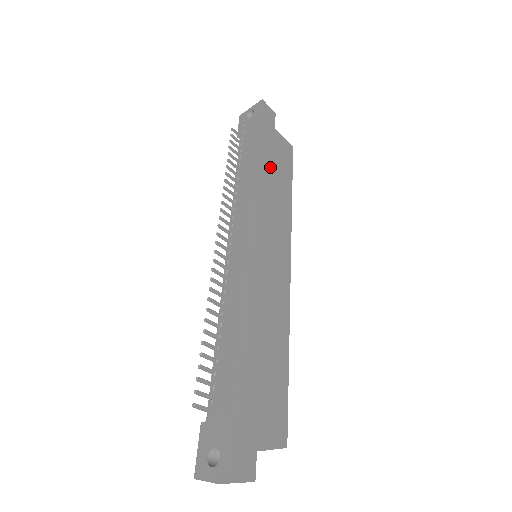
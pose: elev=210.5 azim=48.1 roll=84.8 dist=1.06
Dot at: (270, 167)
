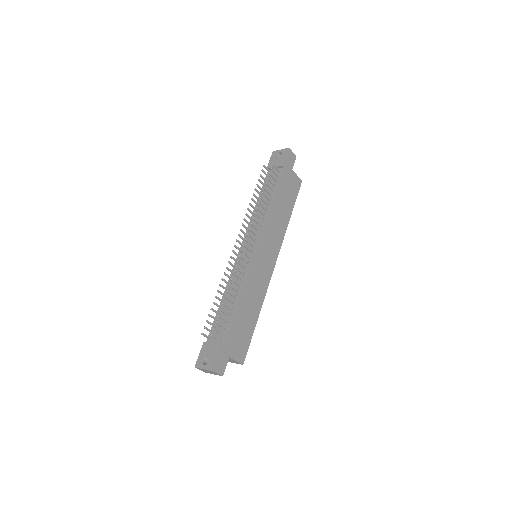
Dot at: (280, 199)
